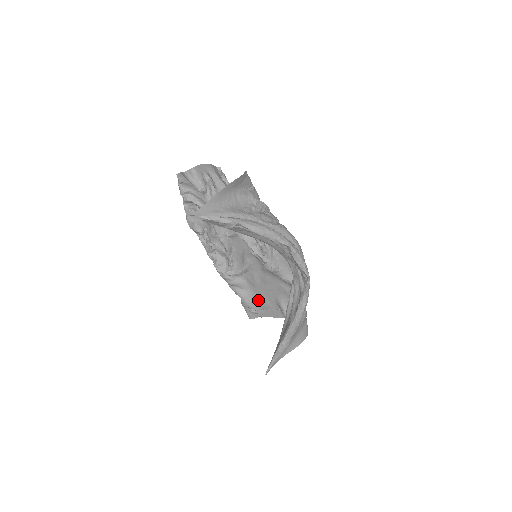
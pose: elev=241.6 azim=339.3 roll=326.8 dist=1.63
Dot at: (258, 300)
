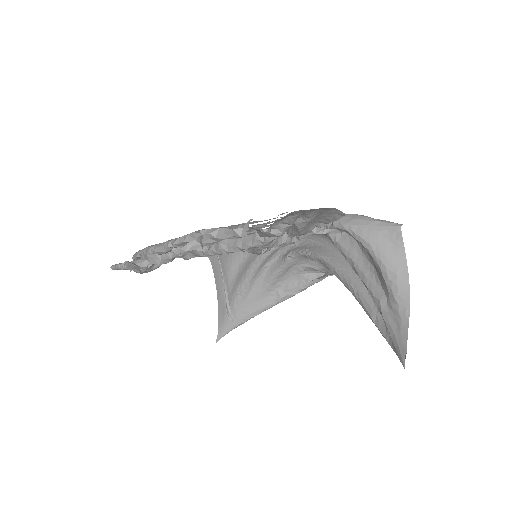
Dot at: occluded
